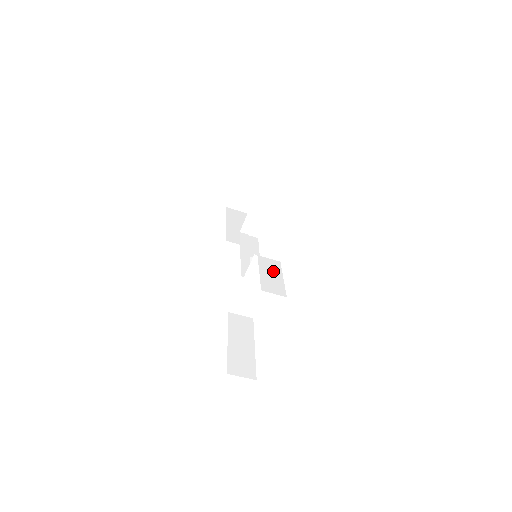
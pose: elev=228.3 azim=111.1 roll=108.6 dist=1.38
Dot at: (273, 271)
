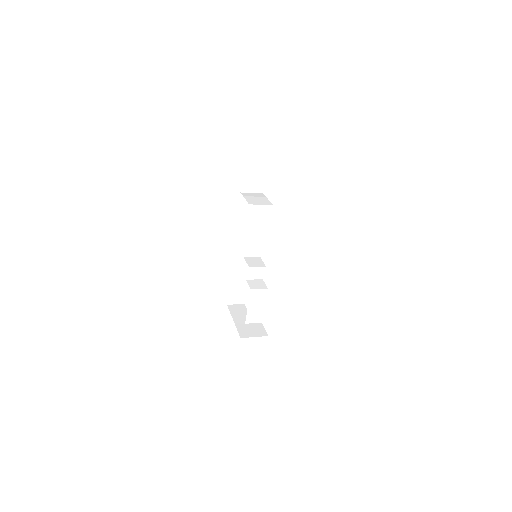
Dot at: (259, 302)
